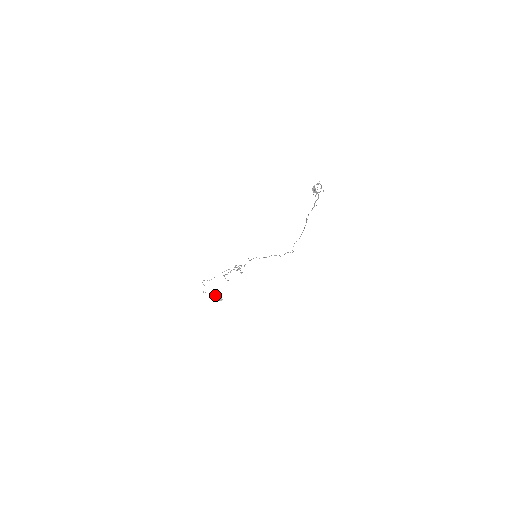
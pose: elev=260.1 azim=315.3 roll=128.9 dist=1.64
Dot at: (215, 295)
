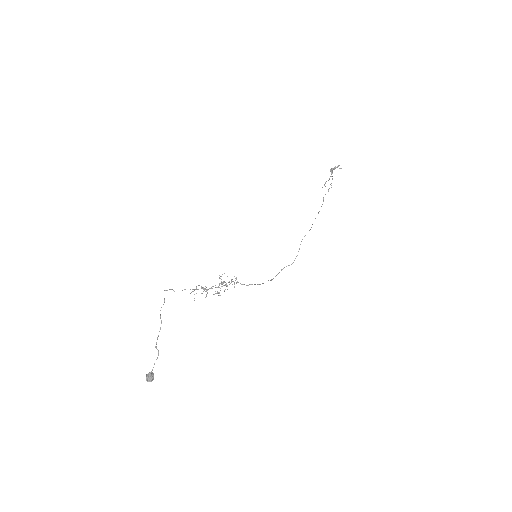
Dot at: occluded
